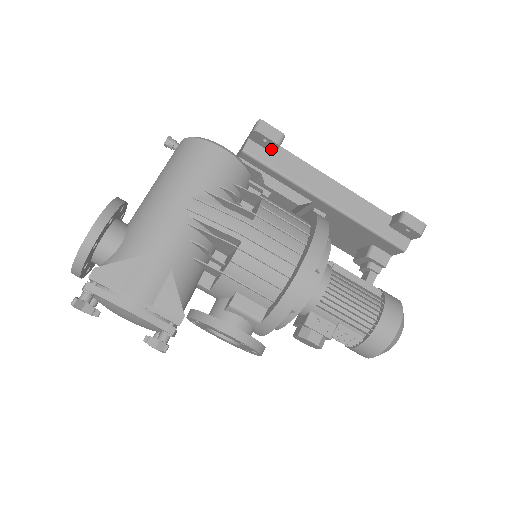
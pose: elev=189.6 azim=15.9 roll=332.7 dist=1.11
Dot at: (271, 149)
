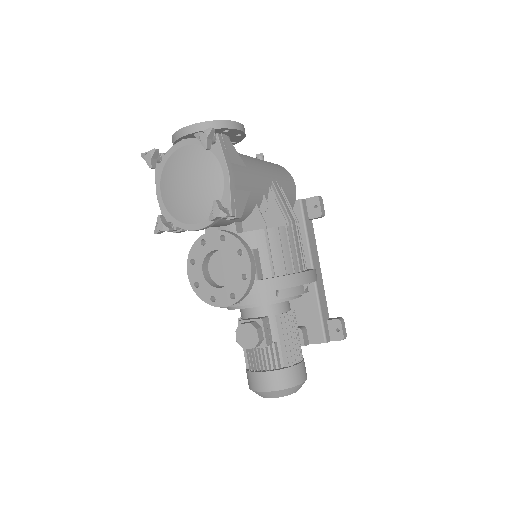
Dot at: (312, 215)
